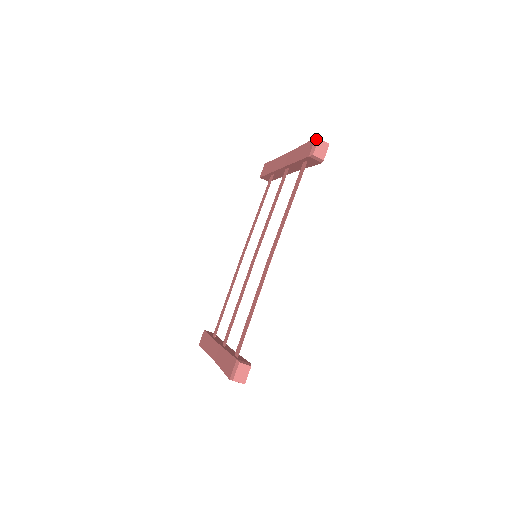
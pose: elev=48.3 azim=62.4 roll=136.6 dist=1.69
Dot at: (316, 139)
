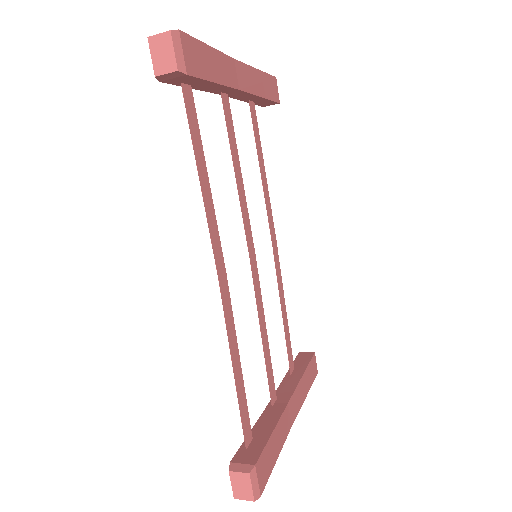
Dot at: (149, 41)
